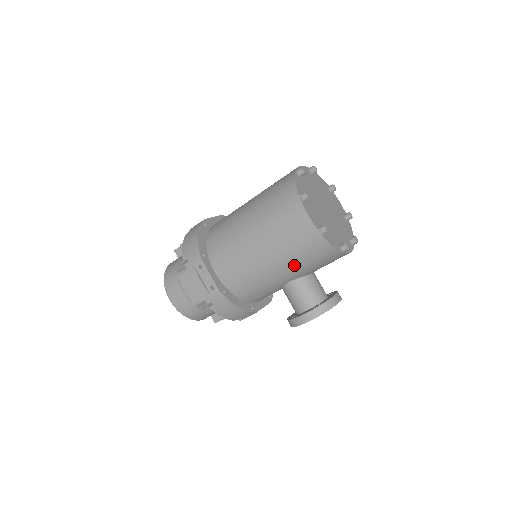
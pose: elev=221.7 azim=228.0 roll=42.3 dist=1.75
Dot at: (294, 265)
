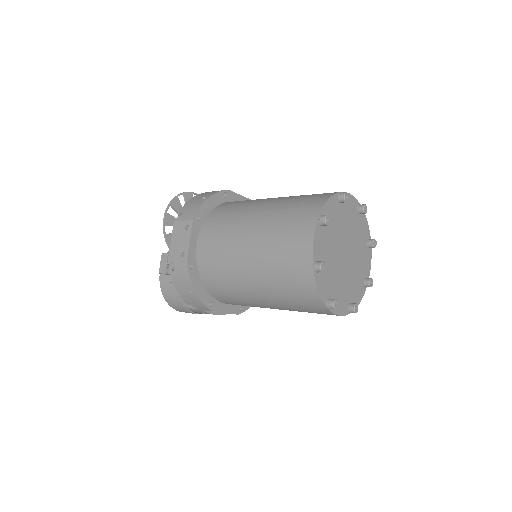
Dot at: occluded
